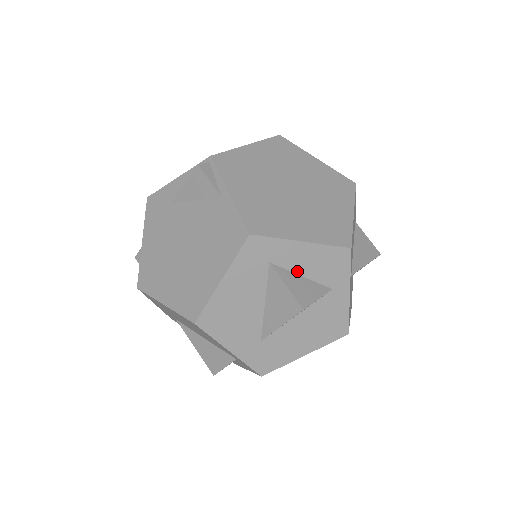
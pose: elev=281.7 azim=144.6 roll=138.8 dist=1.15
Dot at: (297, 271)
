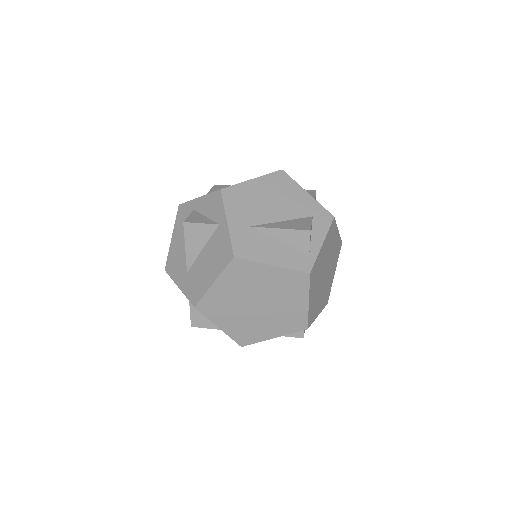
Dot at: occluded
